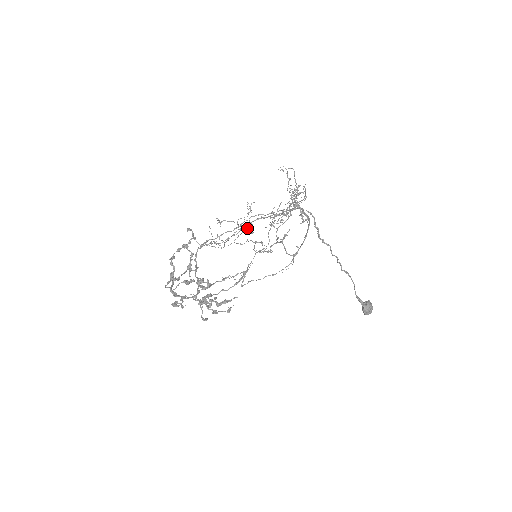
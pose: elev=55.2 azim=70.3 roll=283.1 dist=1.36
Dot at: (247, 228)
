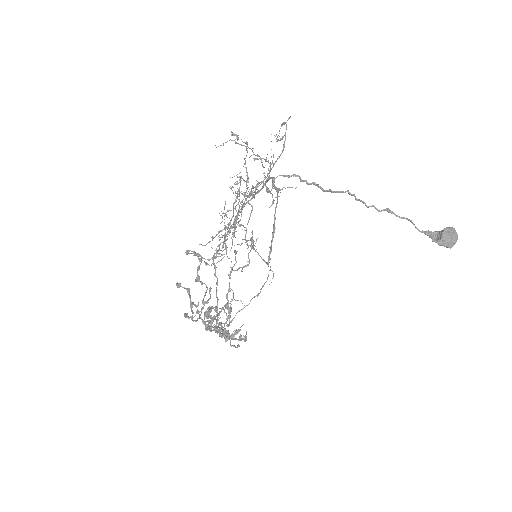
Dot at: occluded
